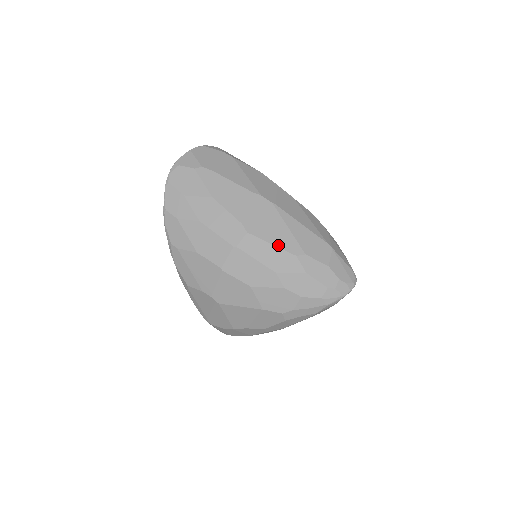
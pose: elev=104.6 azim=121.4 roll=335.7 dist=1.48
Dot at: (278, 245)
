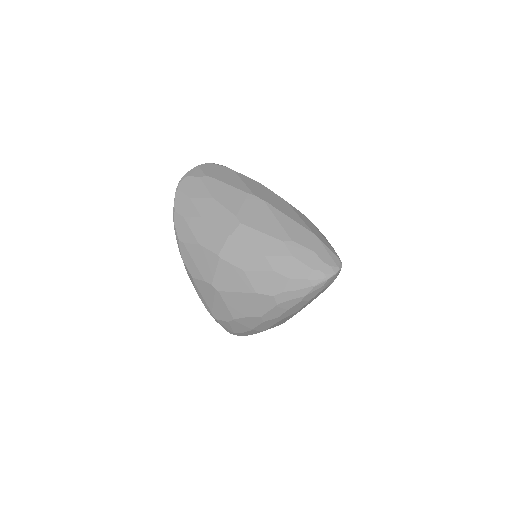
Dot at: (267, 233)
